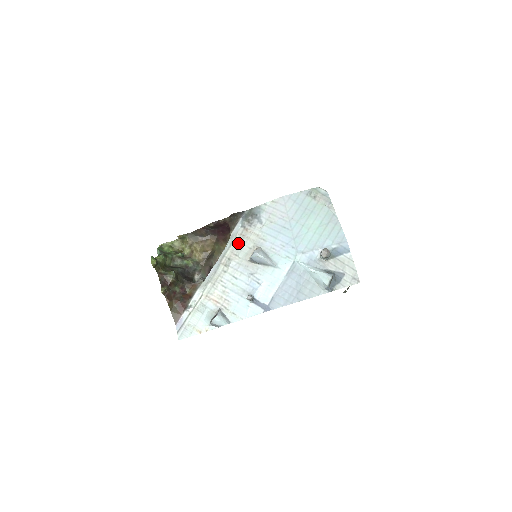
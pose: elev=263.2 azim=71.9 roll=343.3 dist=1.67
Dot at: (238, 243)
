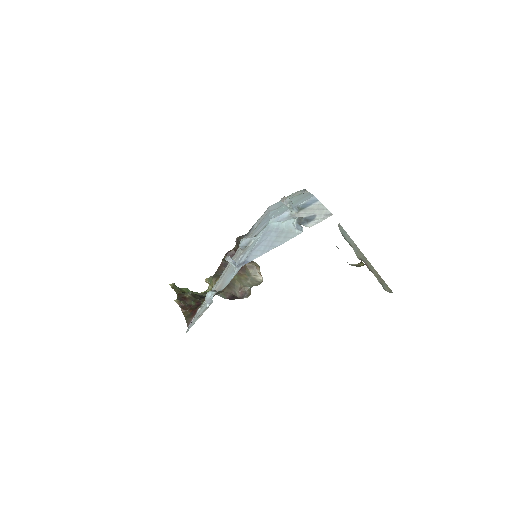
Dot at: (238, 250)
